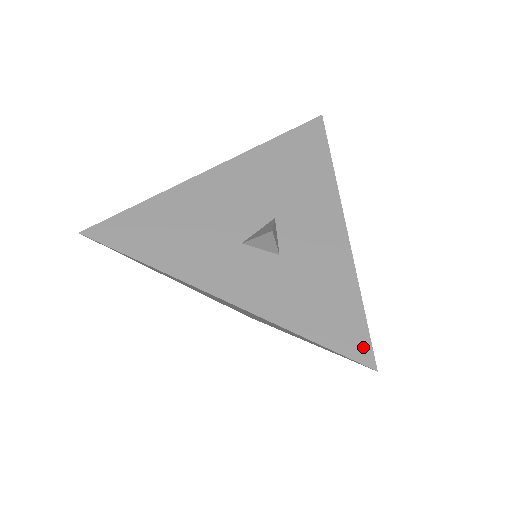
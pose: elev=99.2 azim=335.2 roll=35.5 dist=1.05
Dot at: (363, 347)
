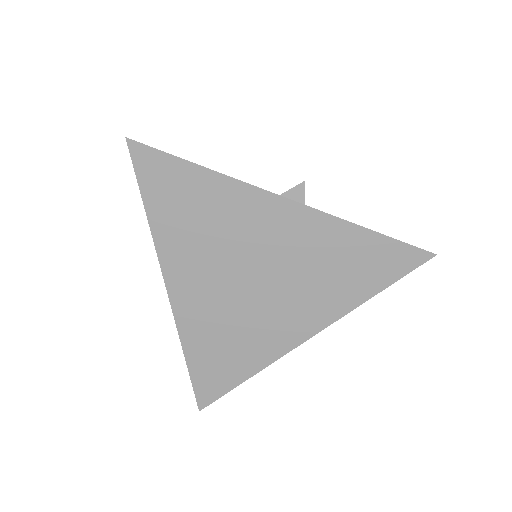
Dot at: occluded
